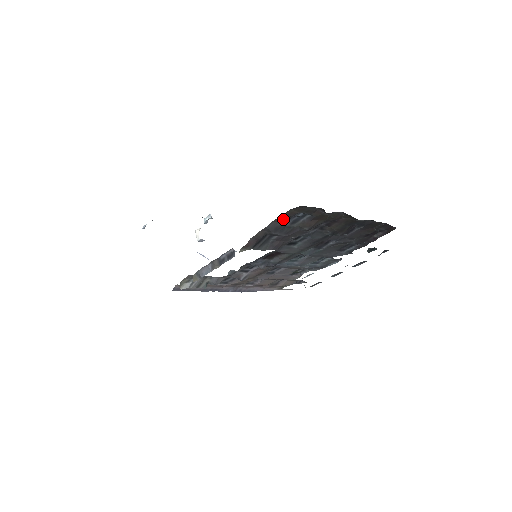
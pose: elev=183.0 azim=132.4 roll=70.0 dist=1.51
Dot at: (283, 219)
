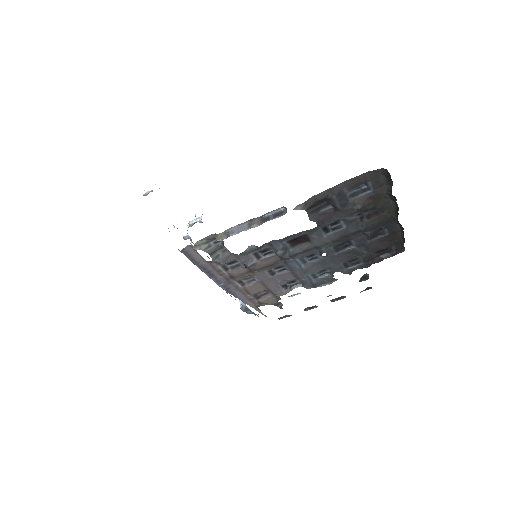
Dot at: (352, 184)
